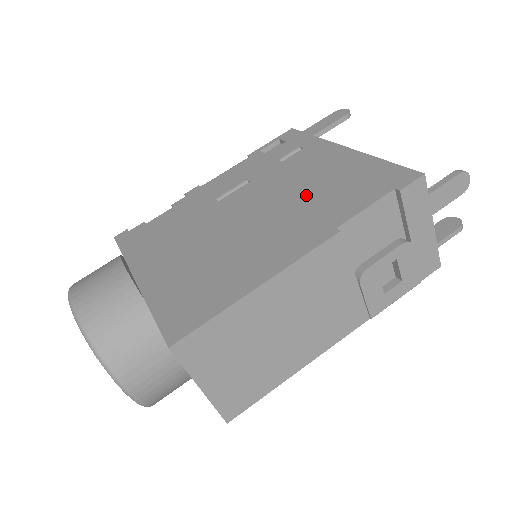
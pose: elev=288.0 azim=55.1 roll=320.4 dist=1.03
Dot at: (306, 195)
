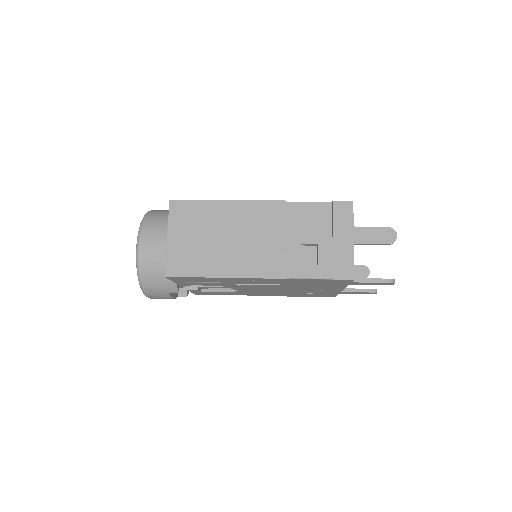
Dot at: occluded
